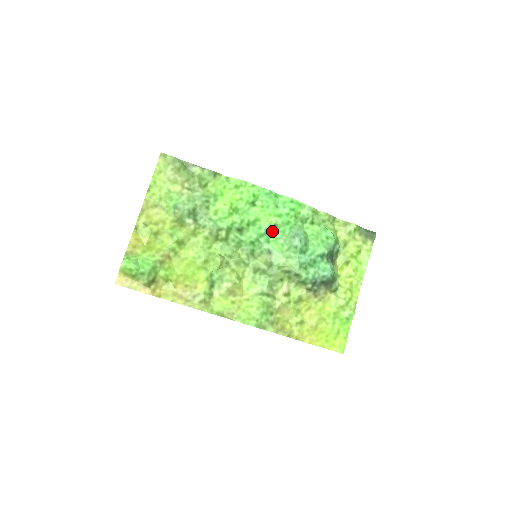
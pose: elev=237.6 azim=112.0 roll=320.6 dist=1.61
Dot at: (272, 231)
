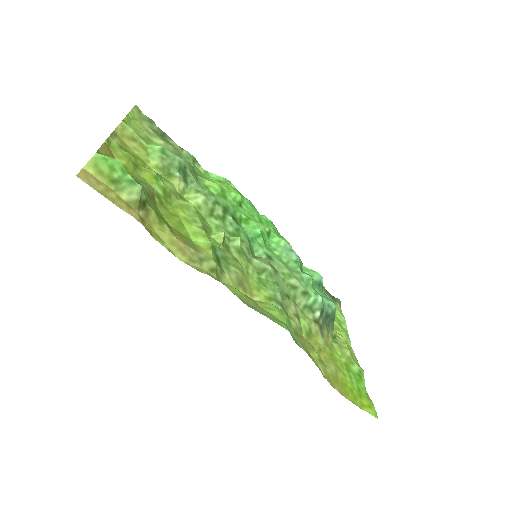
Dot at: (266, 238)
